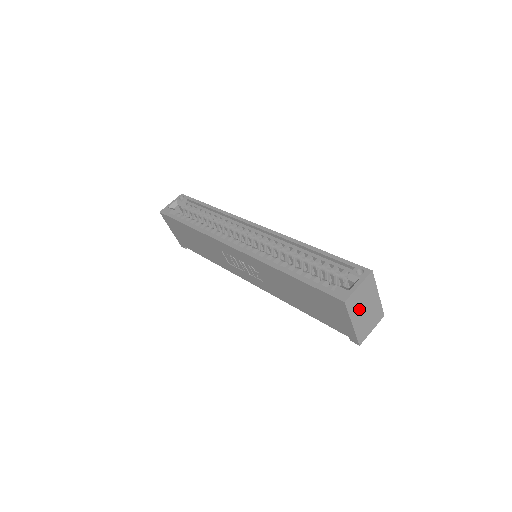
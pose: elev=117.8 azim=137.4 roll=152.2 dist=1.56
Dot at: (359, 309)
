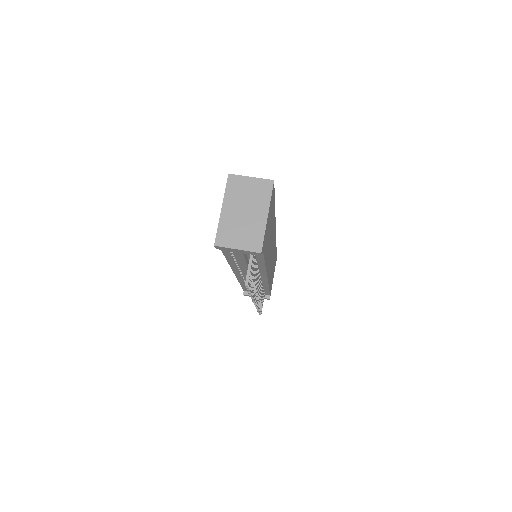
Dot at: (238, 202)
